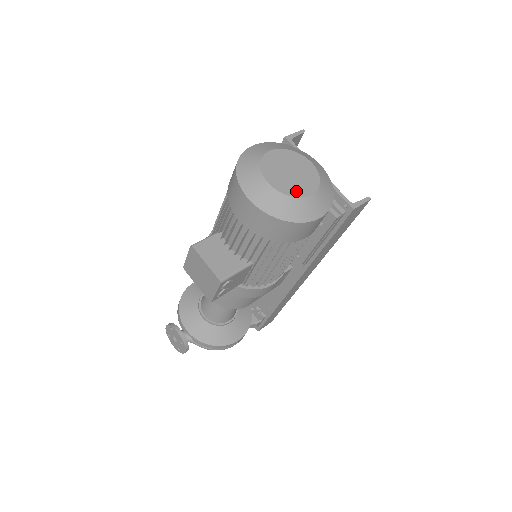
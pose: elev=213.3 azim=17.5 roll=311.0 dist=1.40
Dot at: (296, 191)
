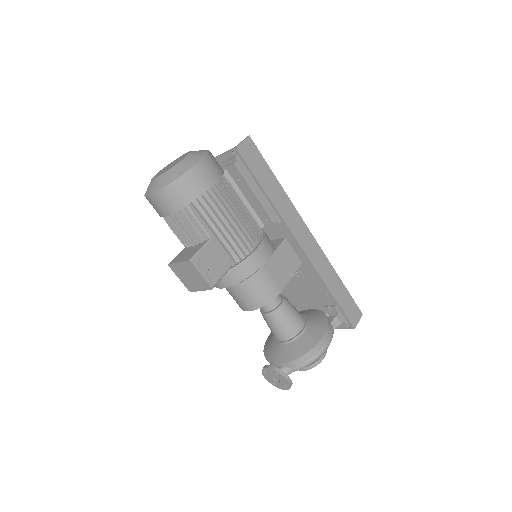
Dot at: (173, 166)
